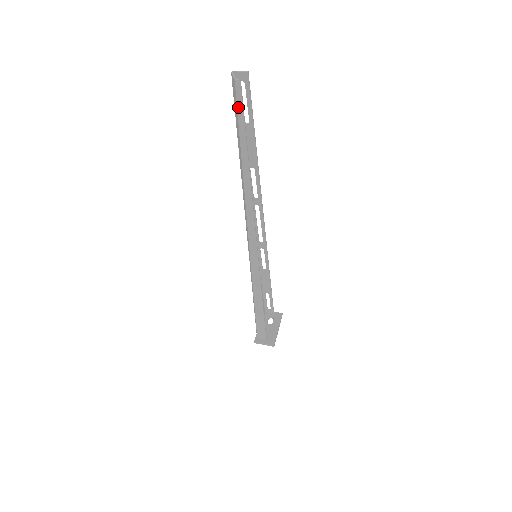
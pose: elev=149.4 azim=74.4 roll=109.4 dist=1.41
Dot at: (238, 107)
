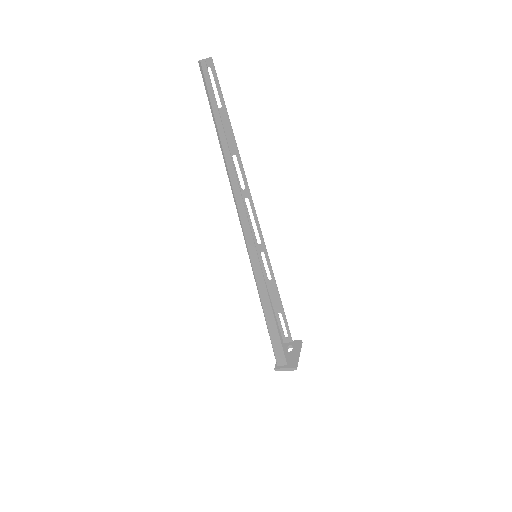
Dot at: (207, 86)
